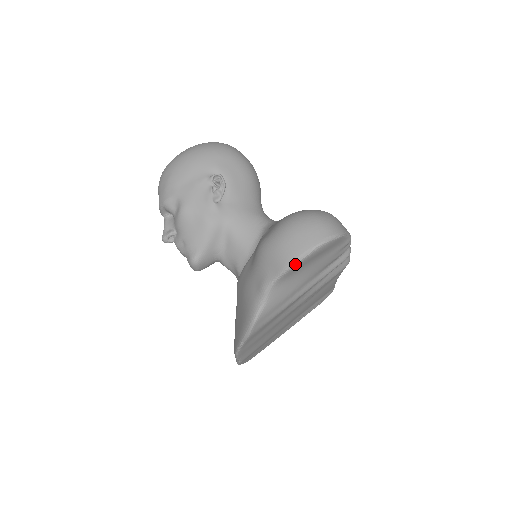
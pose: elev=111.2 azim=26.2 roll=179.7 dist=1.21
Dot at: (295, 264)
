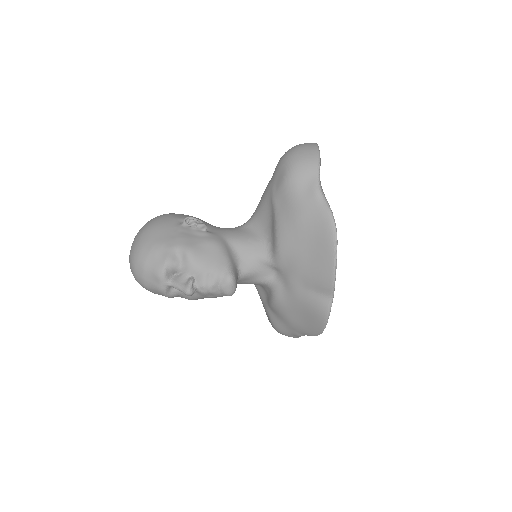
Dot at: (320, 160)
